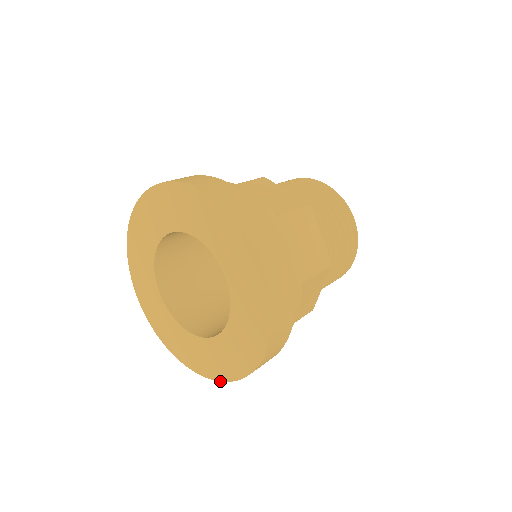
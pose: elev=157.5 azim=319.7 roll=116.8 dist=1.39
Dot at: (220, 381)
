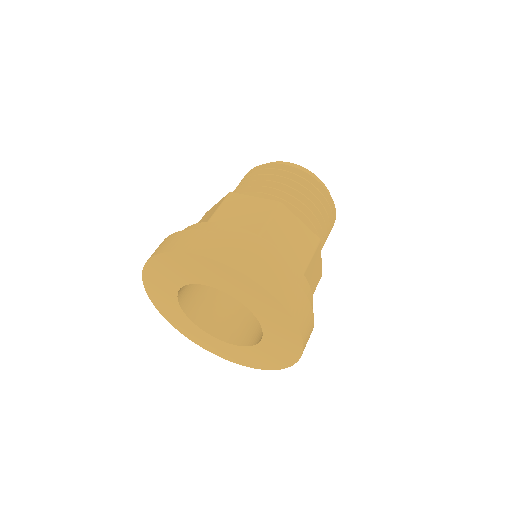
Dot at: (228, 360)
